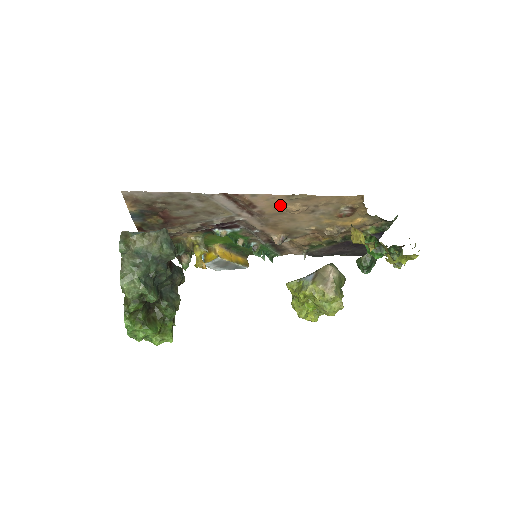
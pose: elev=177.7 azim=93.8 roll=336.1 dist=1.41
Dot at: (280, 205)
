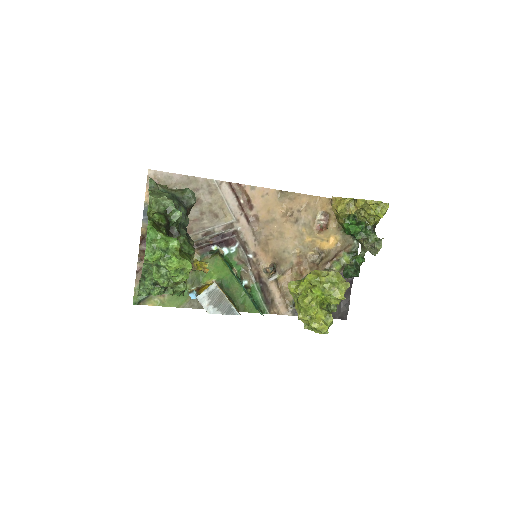
Dot at: (272, 206)
